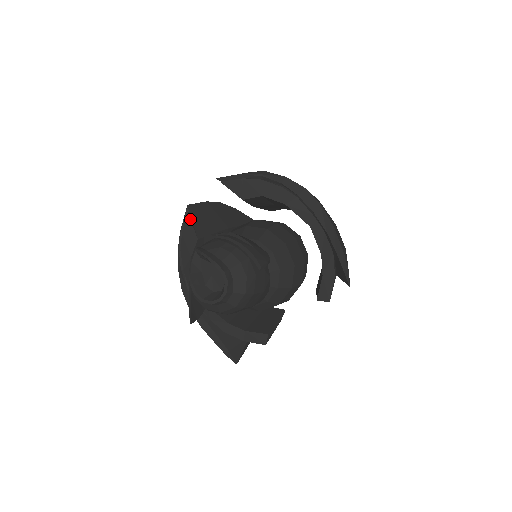
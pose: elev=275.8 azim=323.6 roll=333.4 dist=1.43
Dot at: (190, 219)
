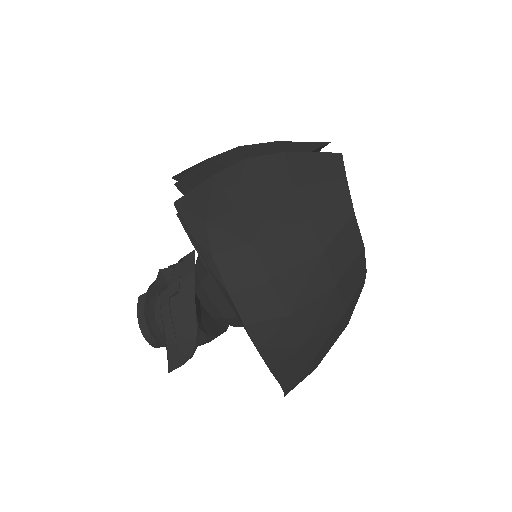
Dot at: (180, 191)
